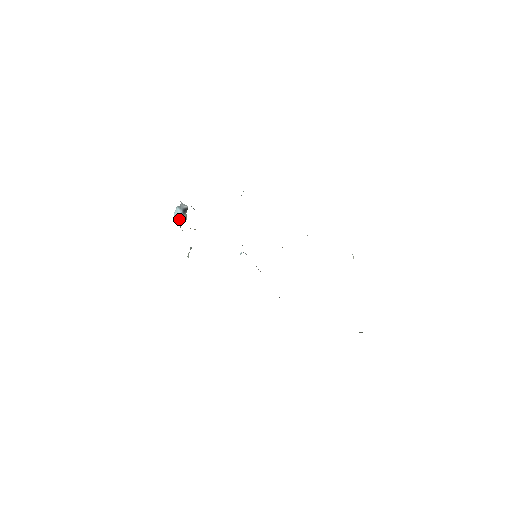
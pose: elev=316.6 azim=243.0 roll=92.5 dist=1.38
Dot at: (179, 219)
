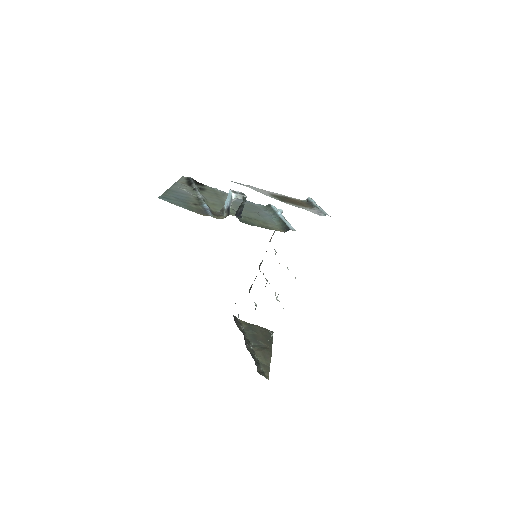
Dot at: (227, 201)
